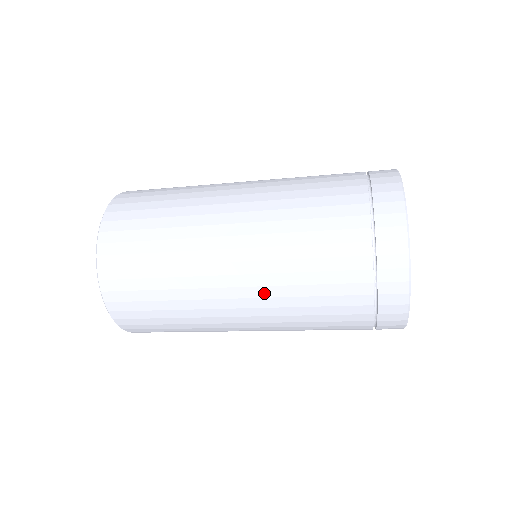
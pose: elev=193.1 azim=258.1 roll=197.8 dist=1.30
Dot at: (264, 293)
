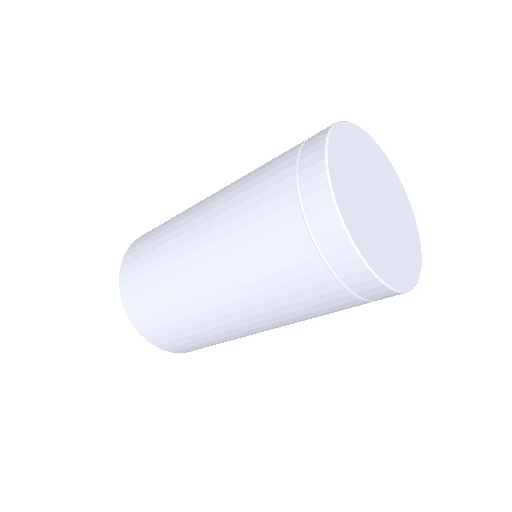
Dot at: (216, 248)
